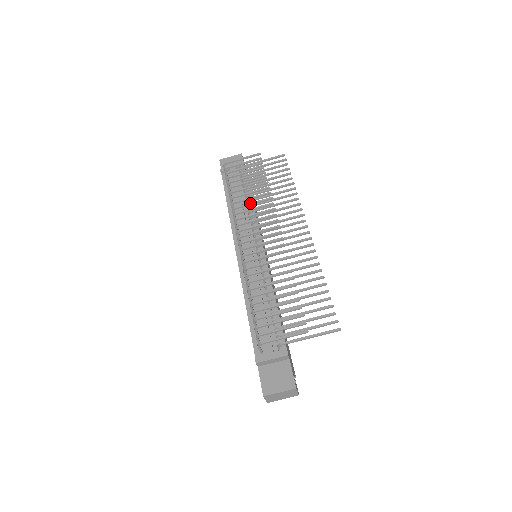
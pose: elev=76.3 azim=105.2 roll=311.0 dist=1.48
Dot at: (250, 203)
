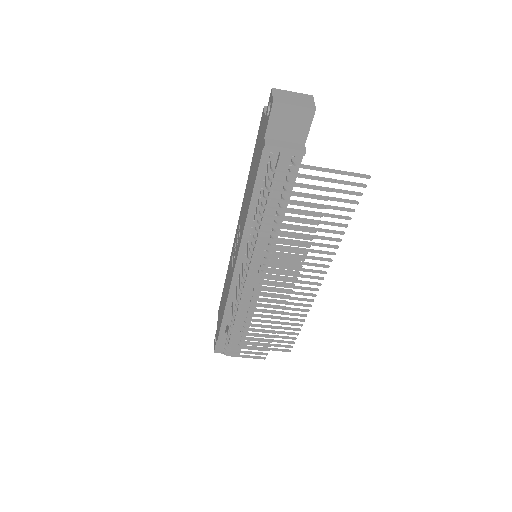
Dot at: (278, 250)
